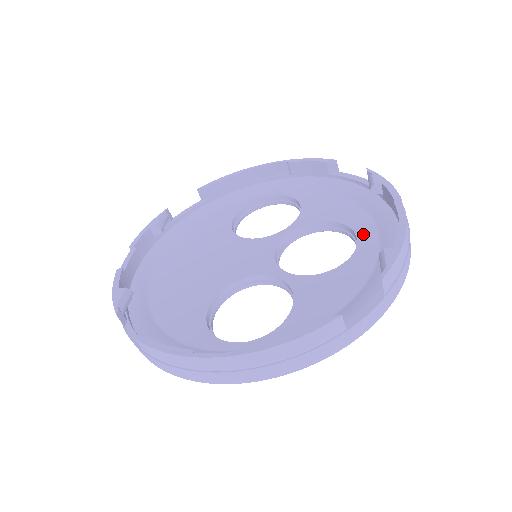
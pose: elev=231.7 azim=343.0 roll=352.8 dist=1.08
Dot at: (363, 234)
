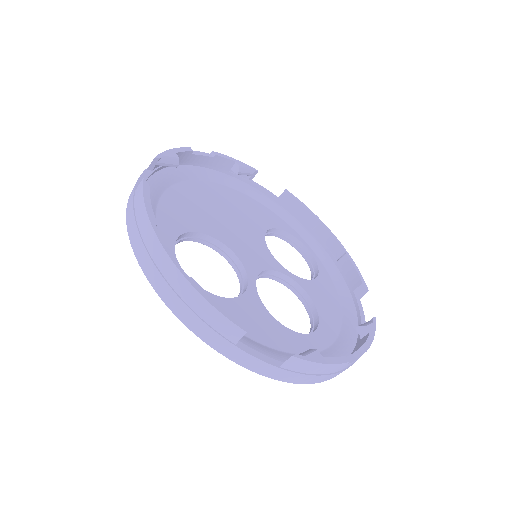
Dot at: (319, 336)
